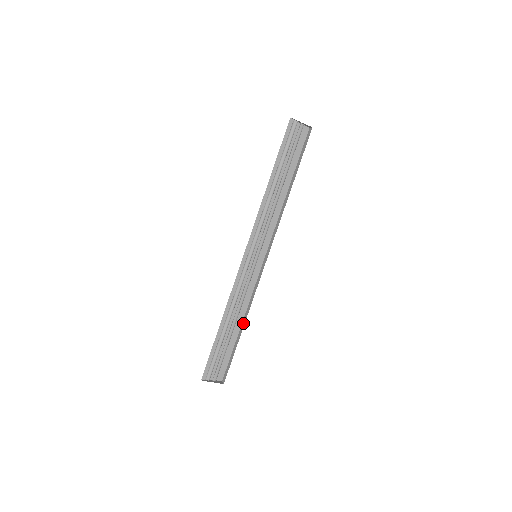
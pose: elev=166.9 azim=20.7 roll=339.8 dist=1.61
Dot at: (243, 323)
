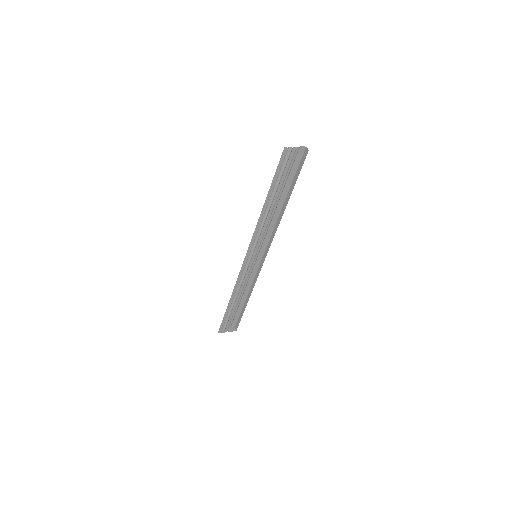
Dot at: (248, 296)
